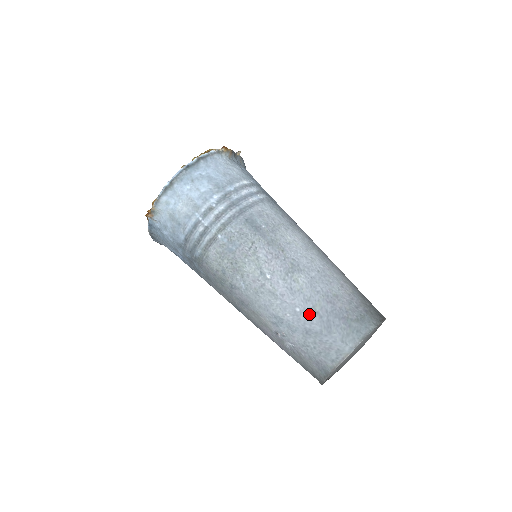
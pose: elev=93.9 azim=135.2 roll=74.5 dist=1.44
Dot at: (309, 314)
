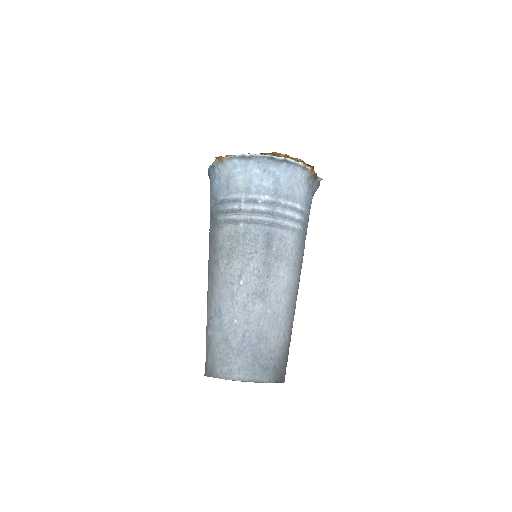
Dot at: (239, 331)
